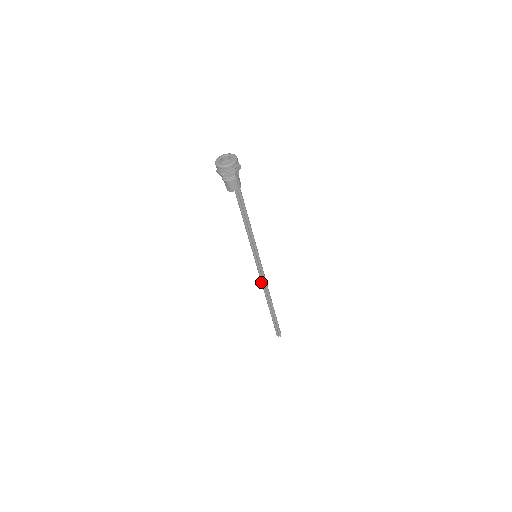
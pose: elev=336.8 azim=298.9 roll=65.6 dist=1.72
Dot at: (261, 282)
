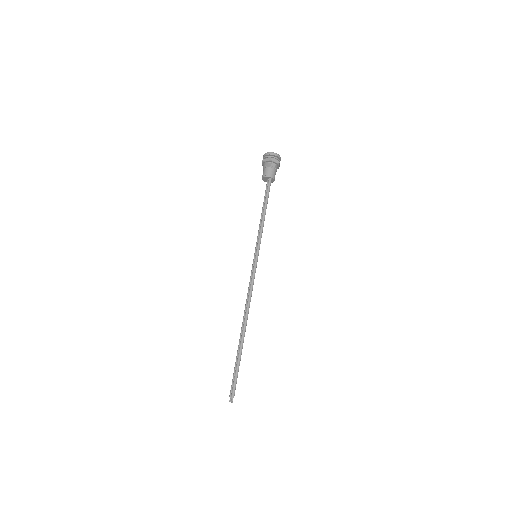
Dot at: (247, 294)
